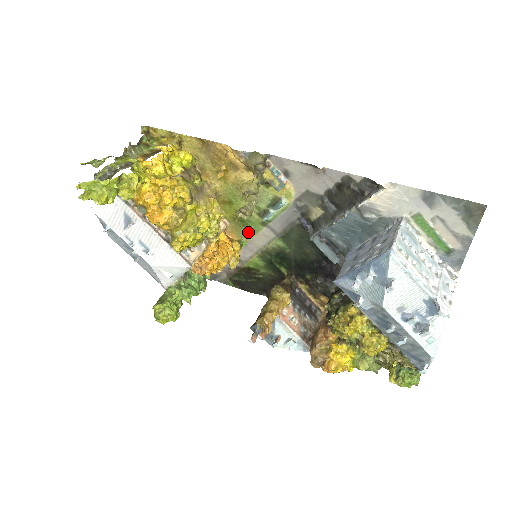
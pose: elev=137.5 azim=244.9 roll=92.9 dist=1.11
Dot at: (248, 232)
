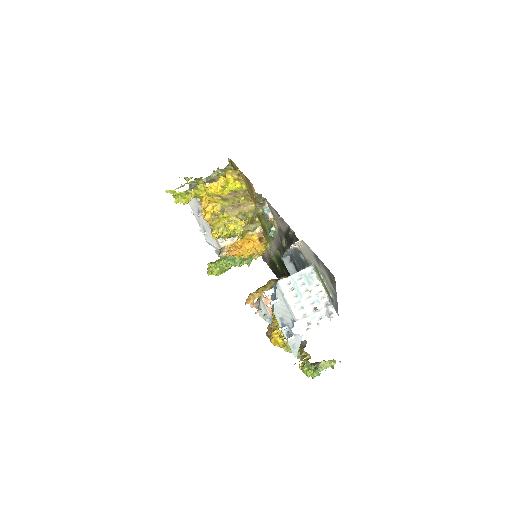
Dot at: (268, 239)
